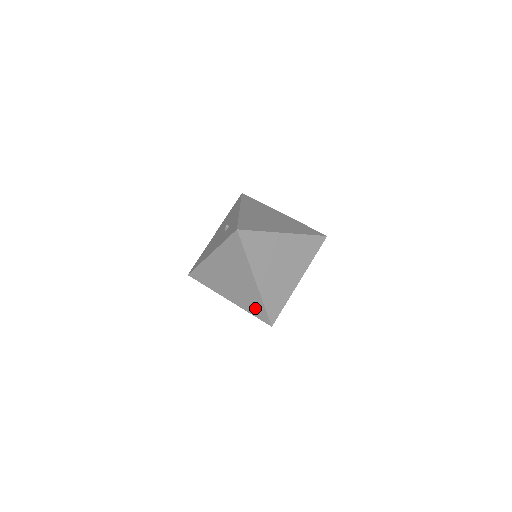
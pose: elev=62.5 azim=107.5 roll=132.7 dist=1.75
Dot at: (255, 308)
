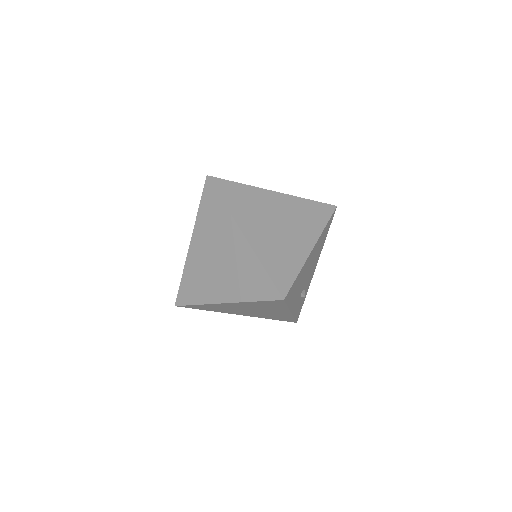
Dot at: (255, 284)
